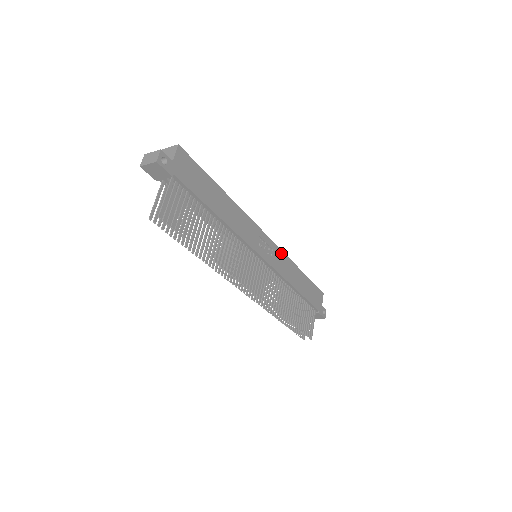
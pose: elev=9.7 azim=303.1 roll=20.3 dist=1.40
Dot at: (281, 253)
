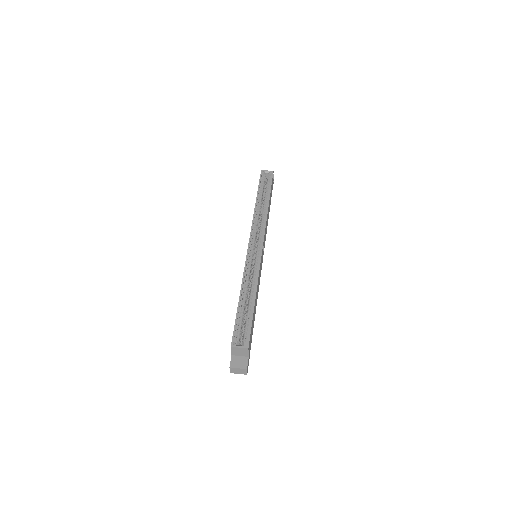
Dot at: (265, 228)
